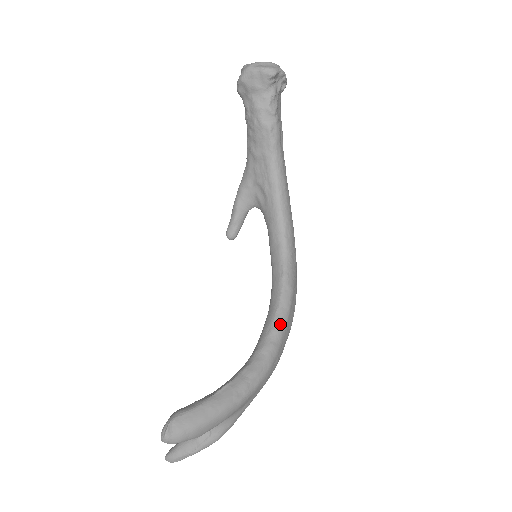
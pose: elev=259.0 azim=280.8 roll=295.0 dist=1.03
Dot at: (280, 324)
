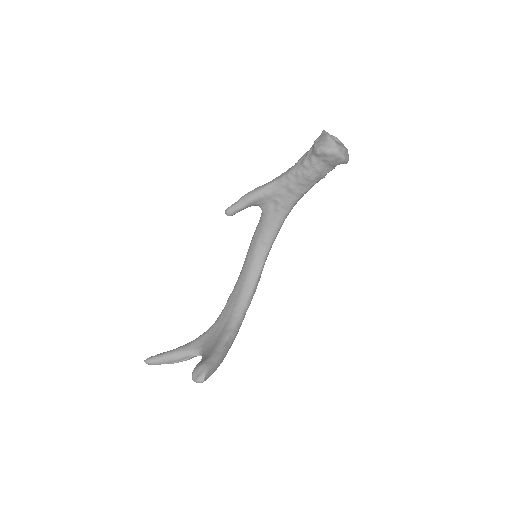
Dot at: occluded
